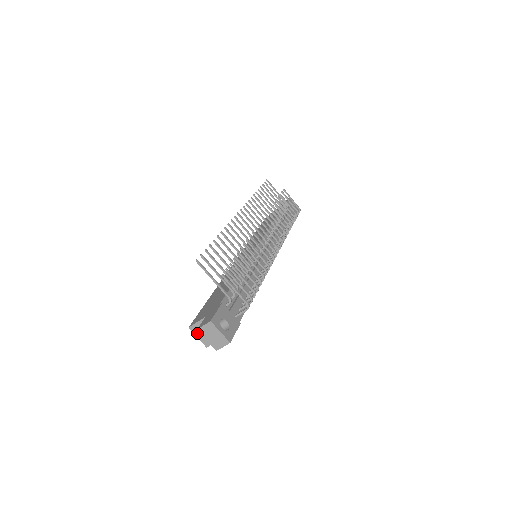
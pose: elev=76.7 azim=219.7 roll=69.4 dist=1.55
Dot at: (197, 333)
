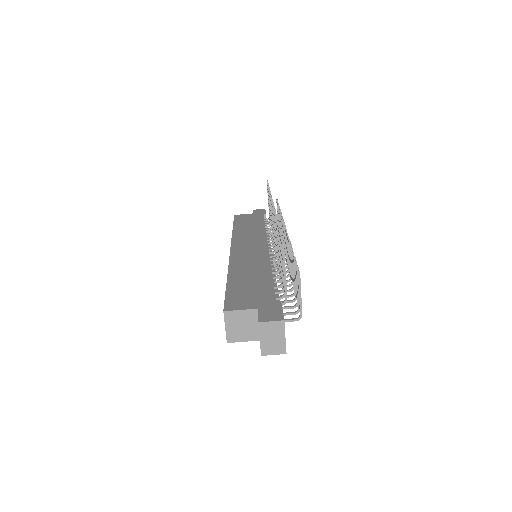
Dot at: (229, 322)
